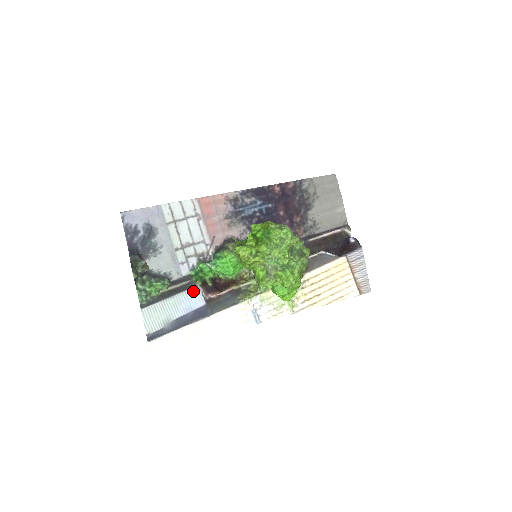
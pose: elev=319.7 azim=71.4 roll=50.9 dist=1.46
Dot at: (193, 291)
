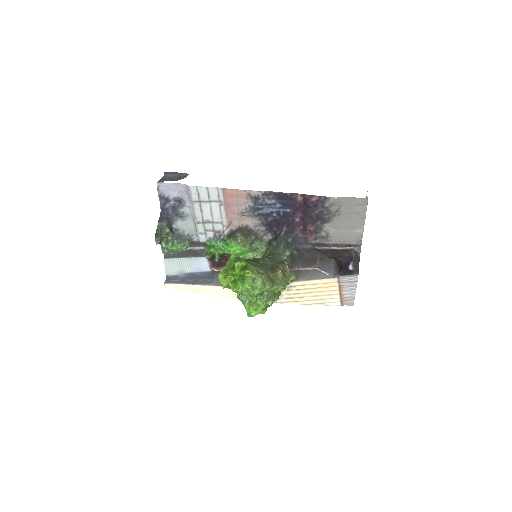
Dot at: (203, 259)
